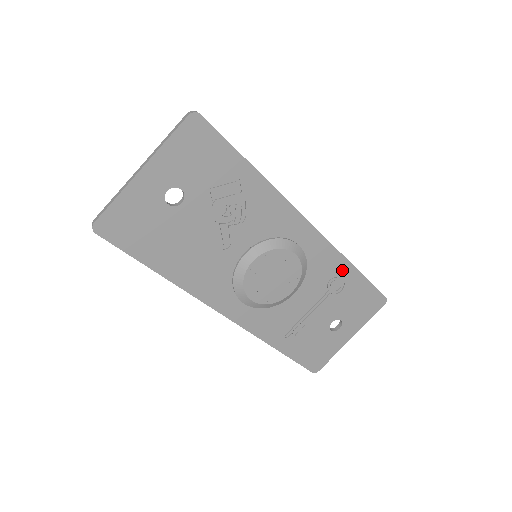
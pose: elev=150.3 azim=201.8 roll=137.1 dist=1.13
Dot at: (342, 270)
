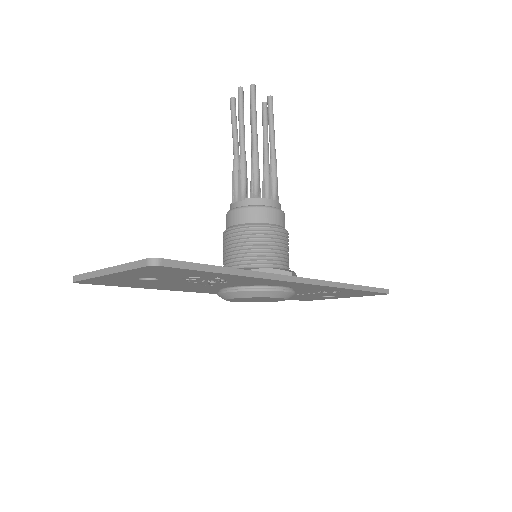
Dot at: (339, 289)
